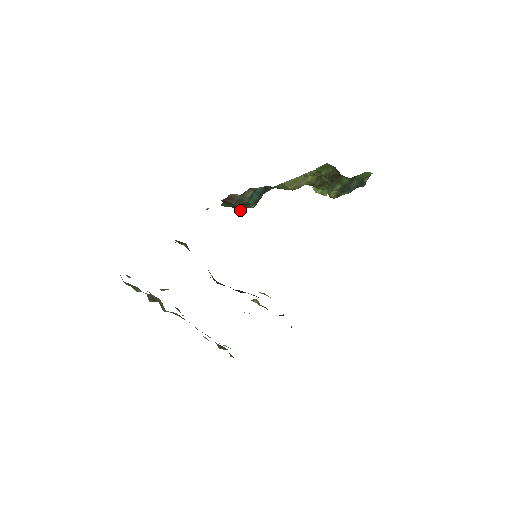
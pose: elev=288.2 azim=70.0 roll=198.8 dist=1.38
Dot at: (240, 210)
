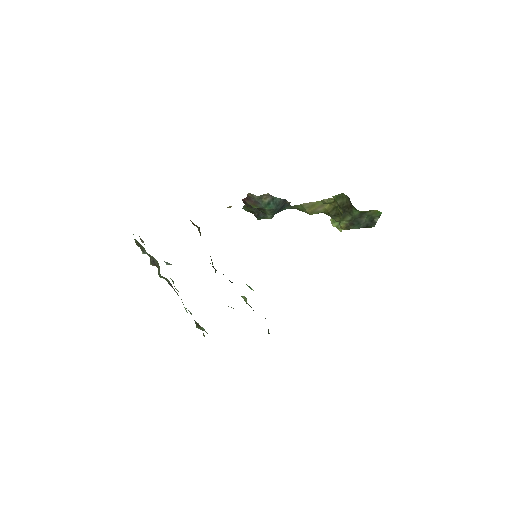
Dot at: (258, 218)
